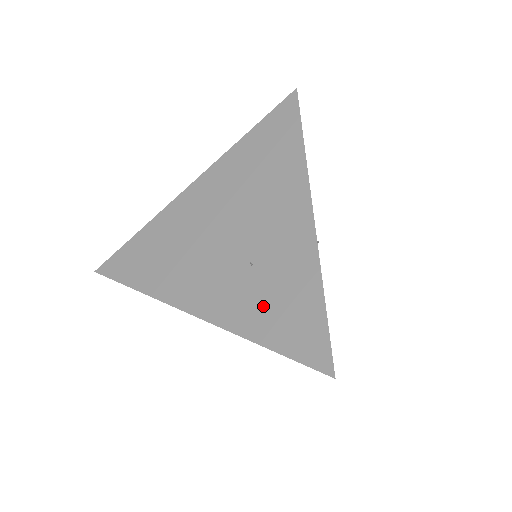
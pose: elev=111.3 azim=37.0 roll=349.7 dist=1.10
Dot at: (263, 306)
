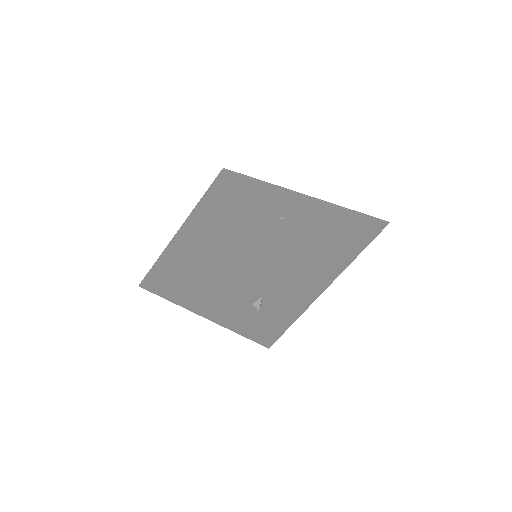
Dot at: (314, 225)
